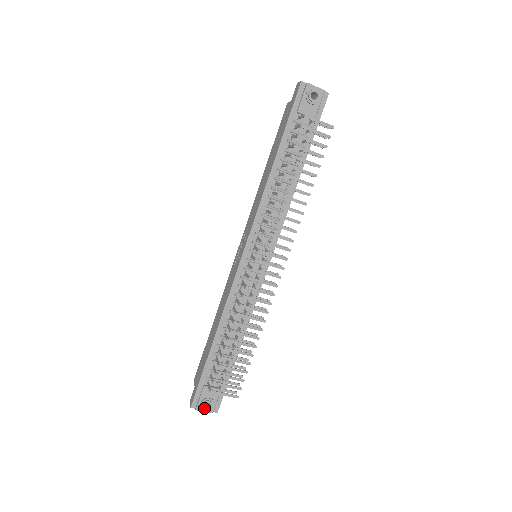
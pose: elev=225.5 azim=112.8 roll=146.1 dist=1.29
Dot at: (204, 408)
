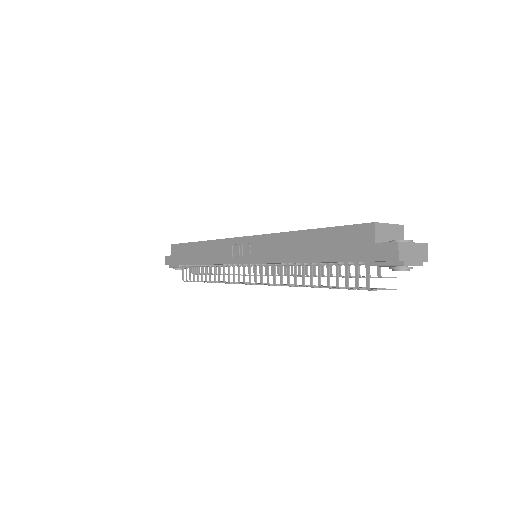
Dot at: occluded
